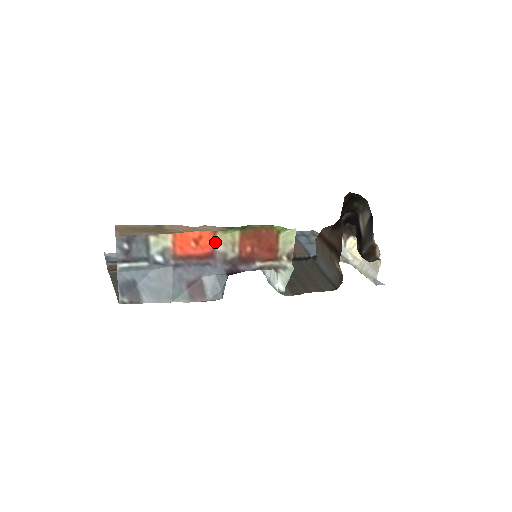
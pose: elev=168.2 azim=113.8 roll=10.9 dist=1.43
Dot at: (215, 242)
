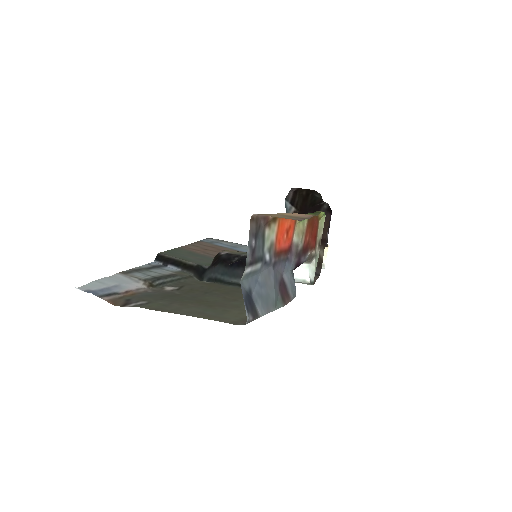
Dot at: (294, 233)
